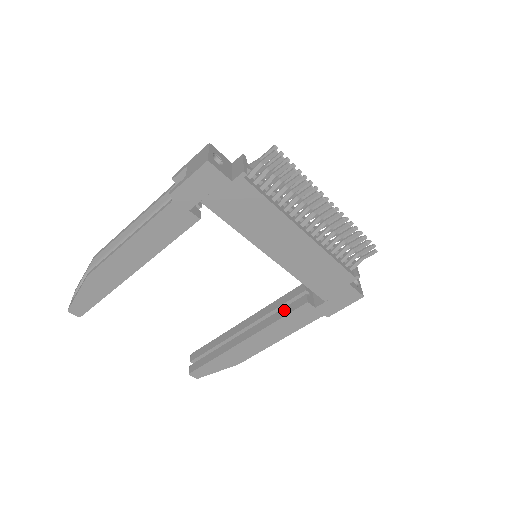
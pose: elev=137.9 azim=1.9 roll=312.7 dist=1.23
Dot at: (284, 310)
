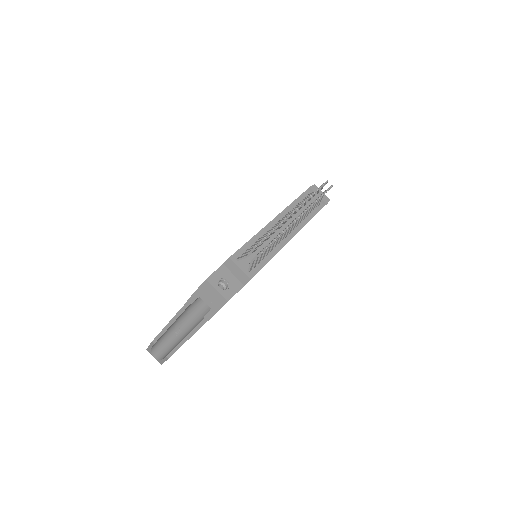
Dot at: occluded
